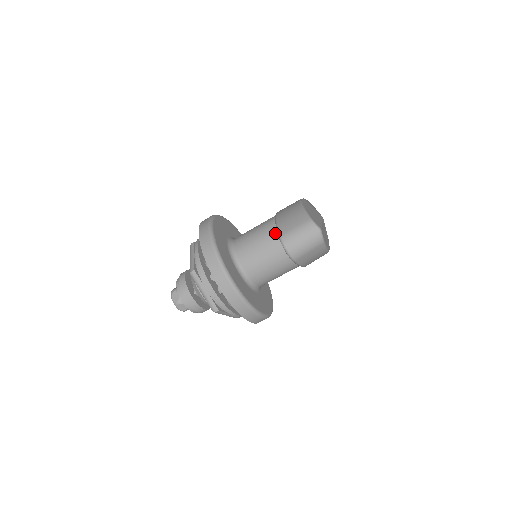
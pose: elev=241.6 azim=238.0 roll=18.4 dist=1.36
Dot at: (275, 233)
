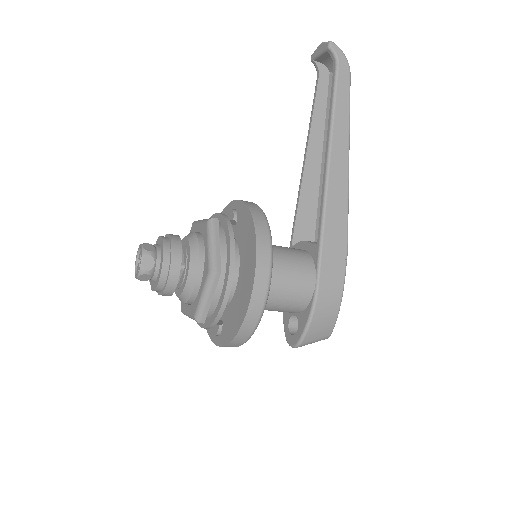
Dot at: (298, 310)
